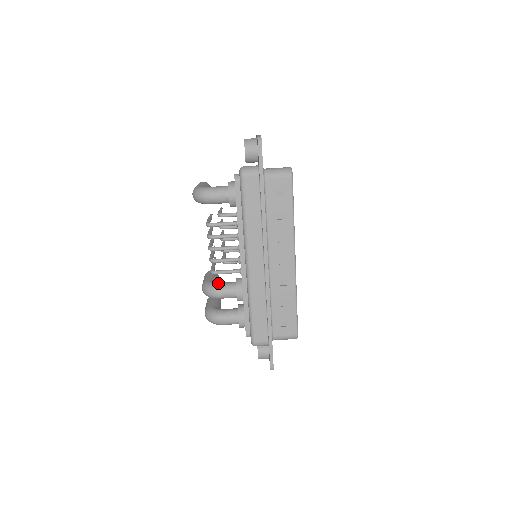
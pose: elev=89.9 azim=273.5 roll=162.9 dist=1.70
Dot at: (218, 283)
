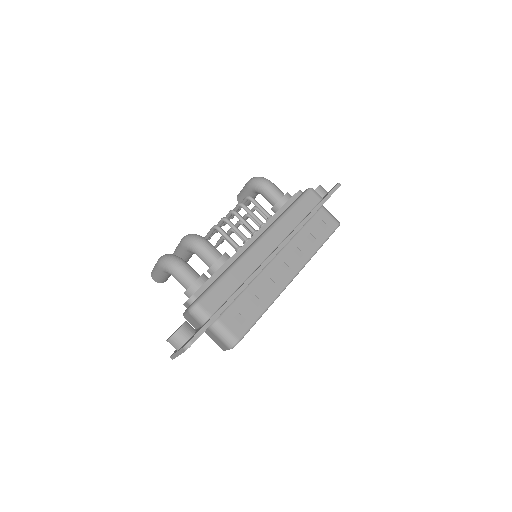
Dot at: occluded
